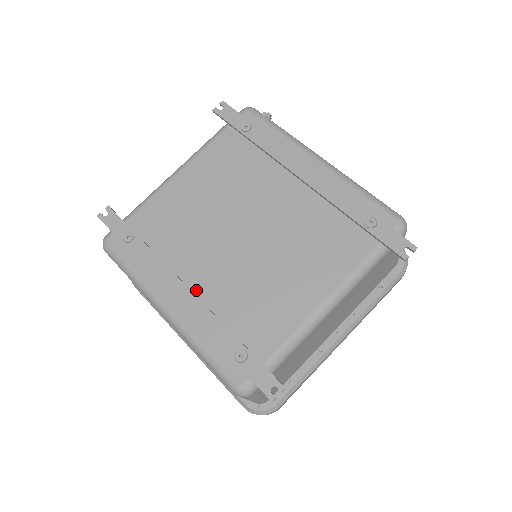
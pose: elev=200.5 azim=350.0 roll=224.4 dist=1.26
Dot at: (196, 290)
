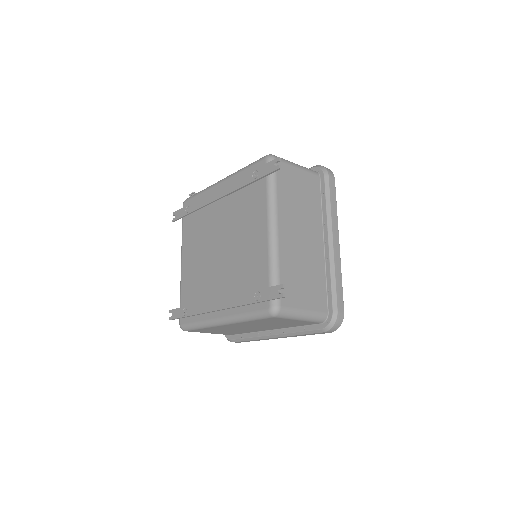
Dot at: (223, 296)
